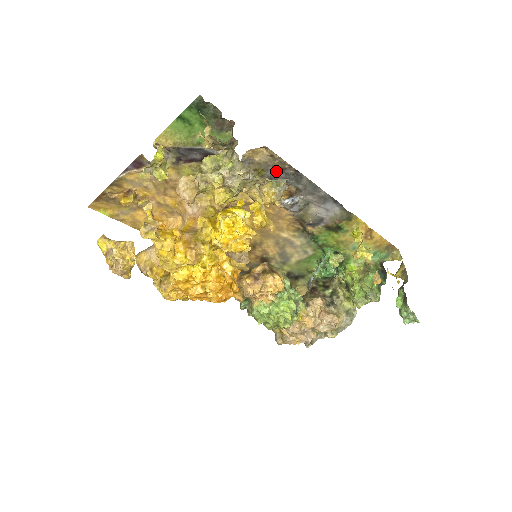
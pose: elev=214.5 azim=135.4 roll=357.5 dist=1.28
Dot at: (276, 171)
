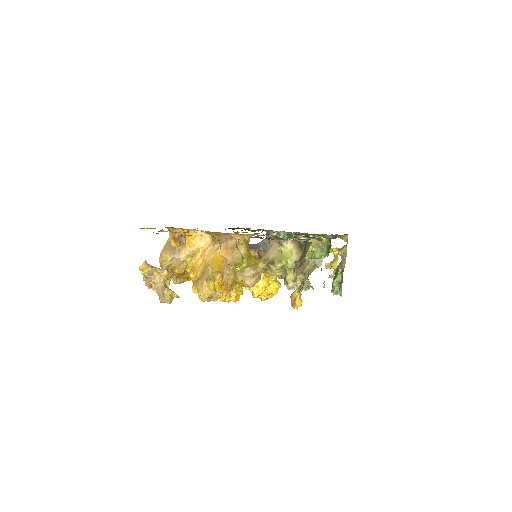
Dot at: occluded
